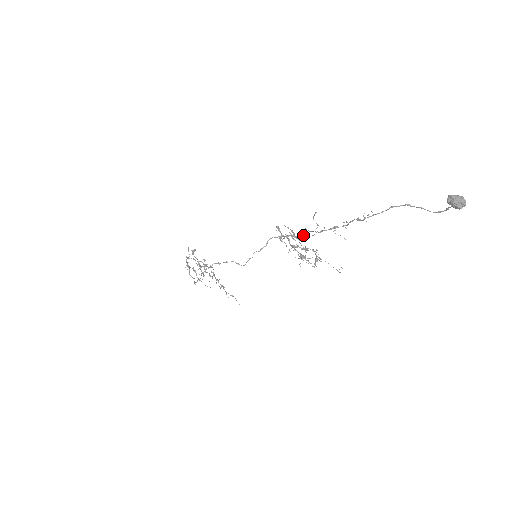
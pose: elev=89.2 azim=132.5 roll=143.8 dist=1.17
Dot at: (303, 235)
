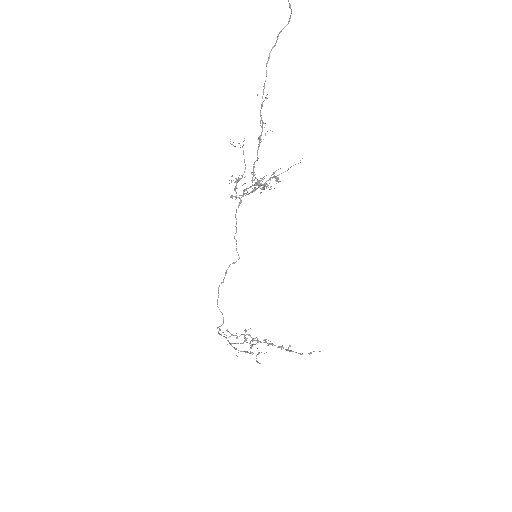
Dot at: occluded
